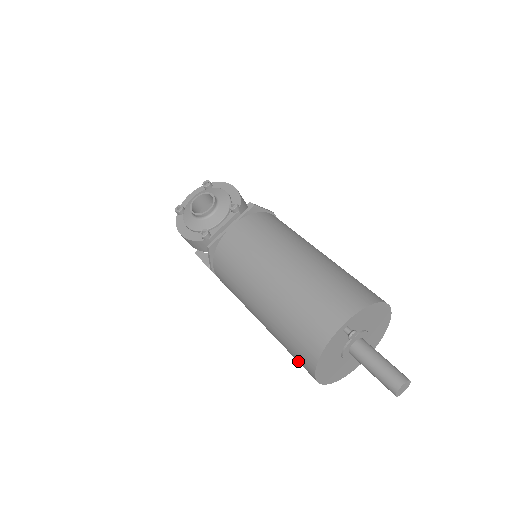
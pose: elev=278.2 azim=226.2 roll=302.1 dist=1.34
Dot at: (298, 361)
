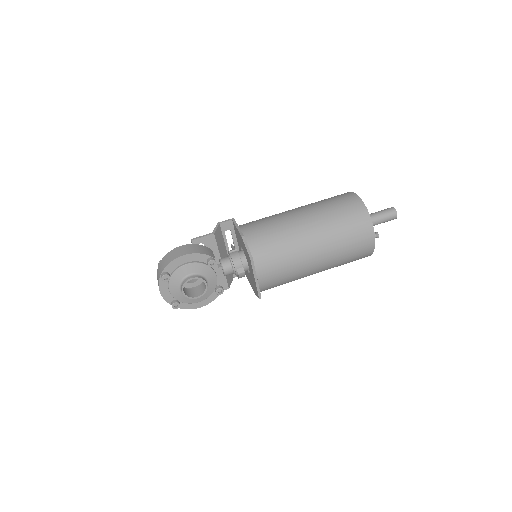
Dot at: occluded
